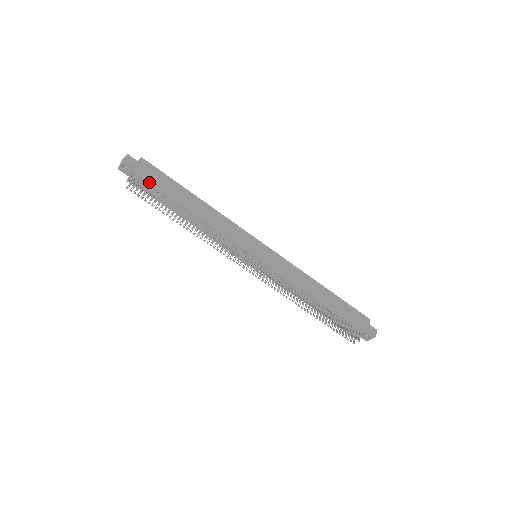
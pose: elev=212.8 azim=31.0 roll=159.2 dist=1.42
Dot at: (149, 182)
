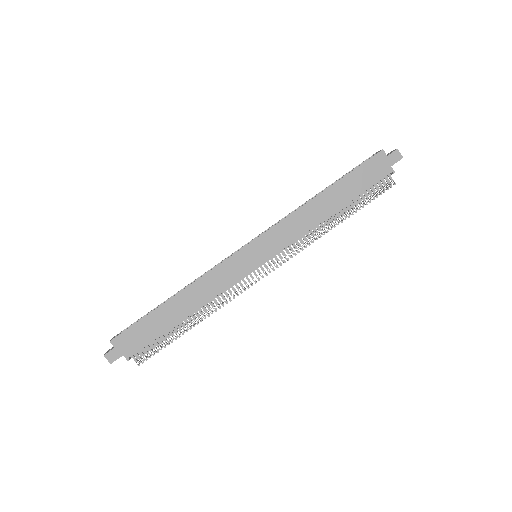
Dot at: (143, 347)
